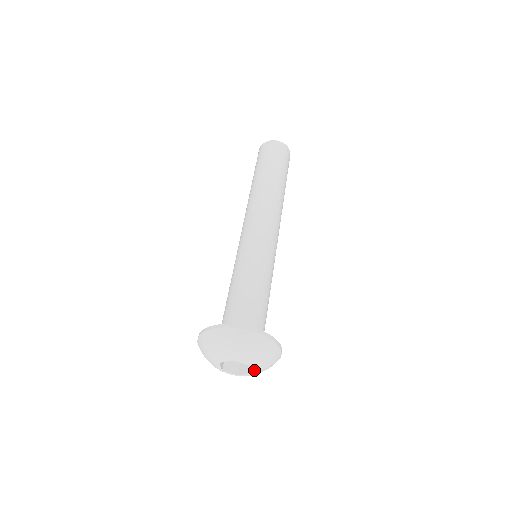
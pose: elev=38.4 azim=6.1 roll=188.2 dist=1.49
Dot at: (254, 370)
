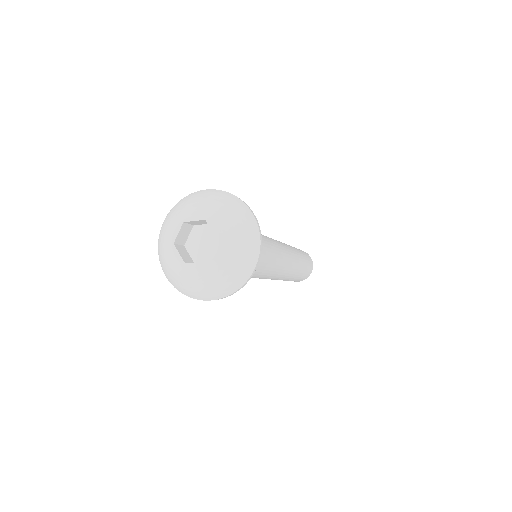
Dot at: (215, 254)
